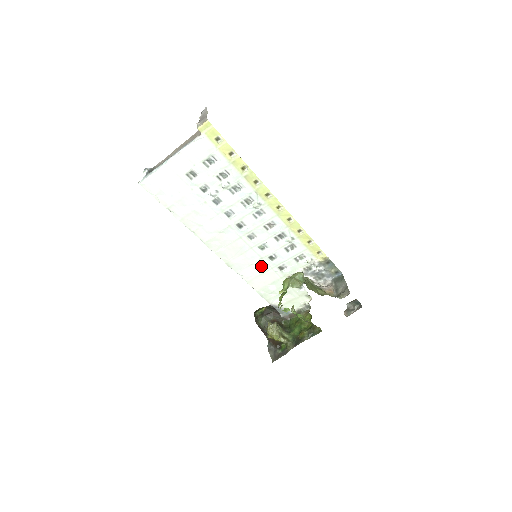
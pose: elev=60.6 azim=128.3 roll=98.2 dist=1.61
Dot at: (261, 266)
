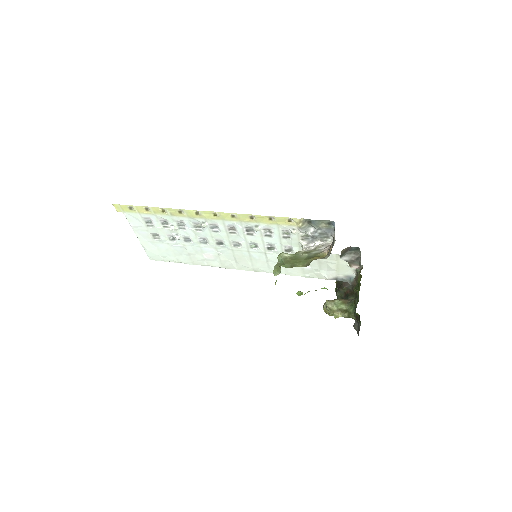
Dot at: (274, 258)
